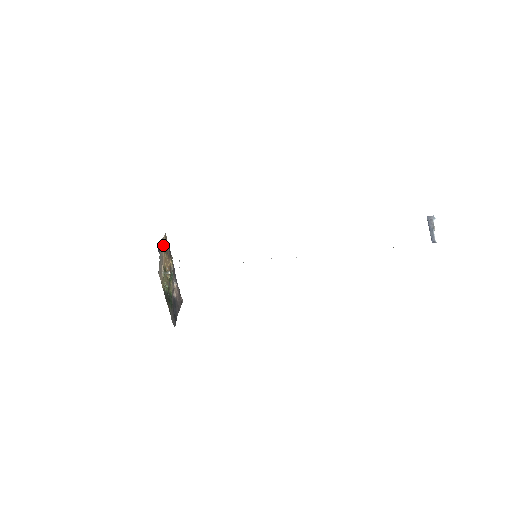
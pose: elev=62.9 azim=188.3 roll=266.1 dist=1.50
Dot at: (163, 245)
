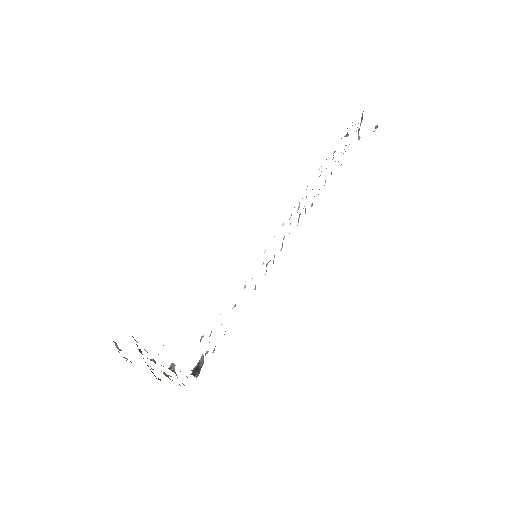
Dot at: occluded
